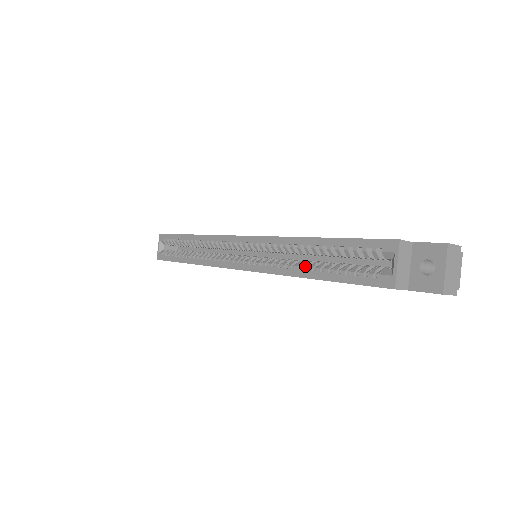
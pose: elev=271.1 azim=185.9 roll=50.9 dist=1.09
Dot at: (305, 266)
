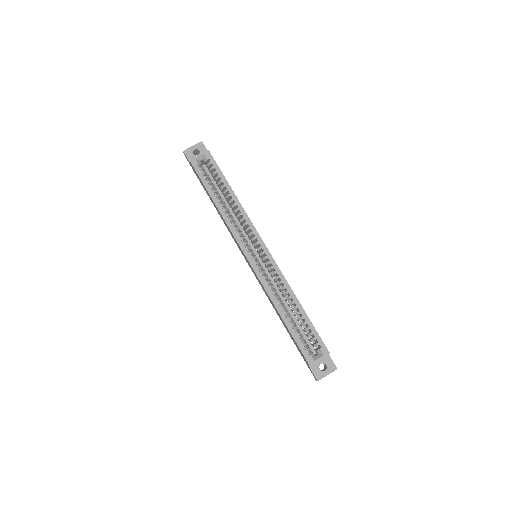
Dot at: (284, 309)
